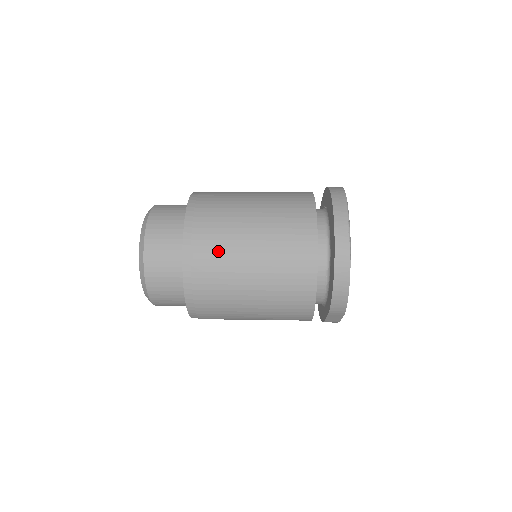
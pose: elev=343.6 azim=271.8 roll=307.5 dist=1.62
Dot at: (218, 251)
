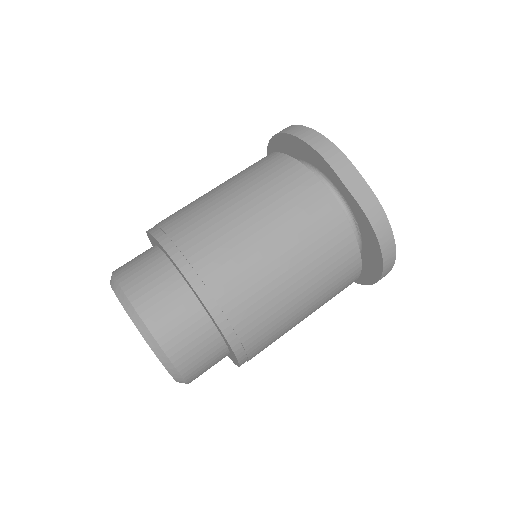
Dot at: occluded
